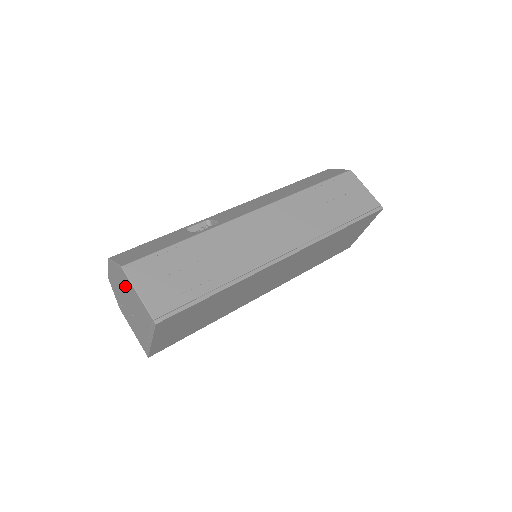
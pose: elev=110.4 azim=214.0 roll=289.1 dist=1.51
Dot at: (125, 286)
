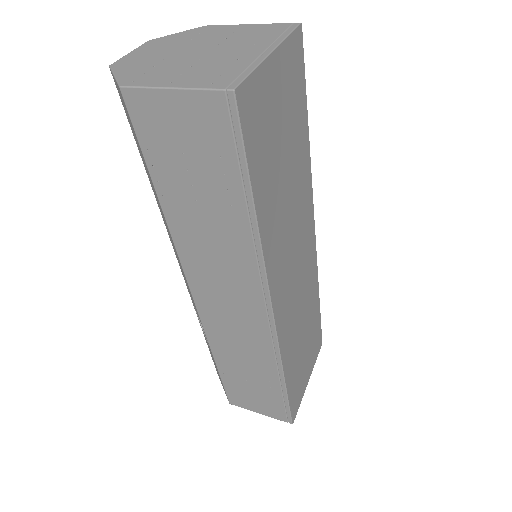
Dot at: (202, 37)
